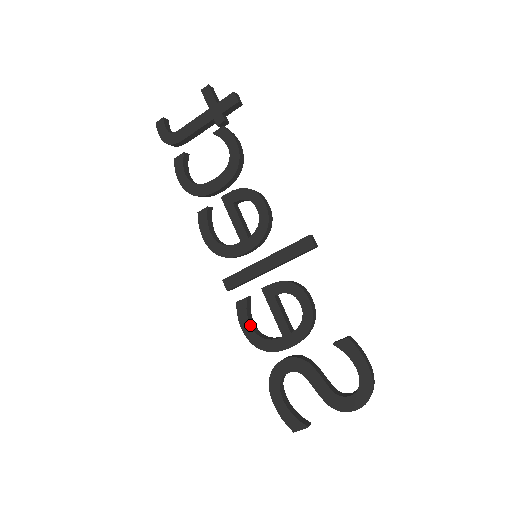
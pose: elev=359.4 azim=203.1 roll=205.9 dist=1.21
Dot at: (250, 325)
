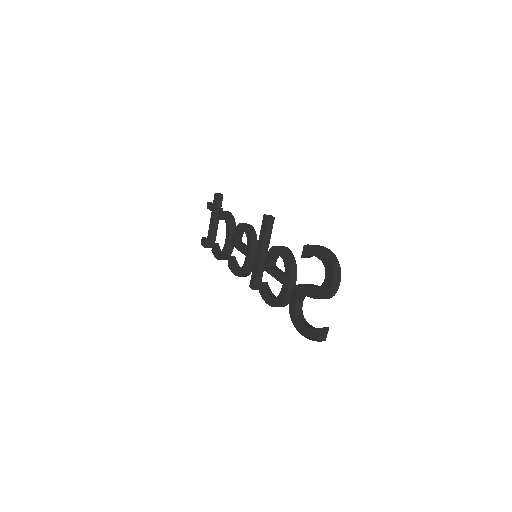
Dot at: (269, 297)
